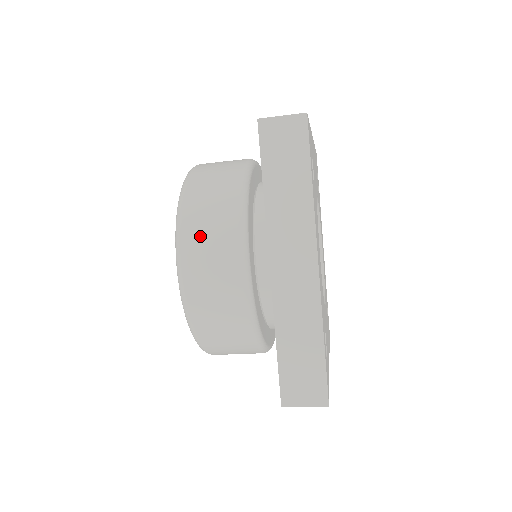
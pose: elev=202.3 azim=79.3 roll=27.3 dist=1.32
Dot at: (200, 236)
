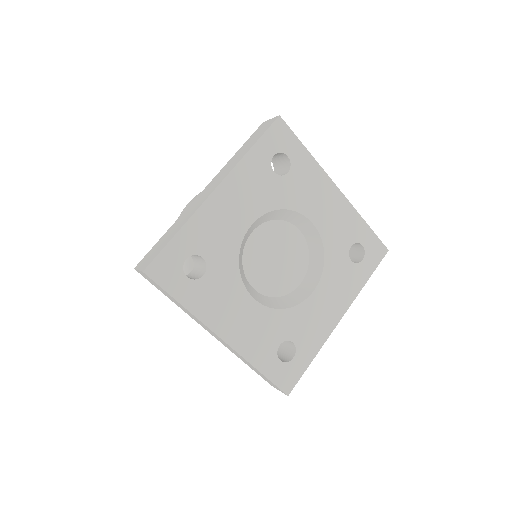
Dot at: occluded
